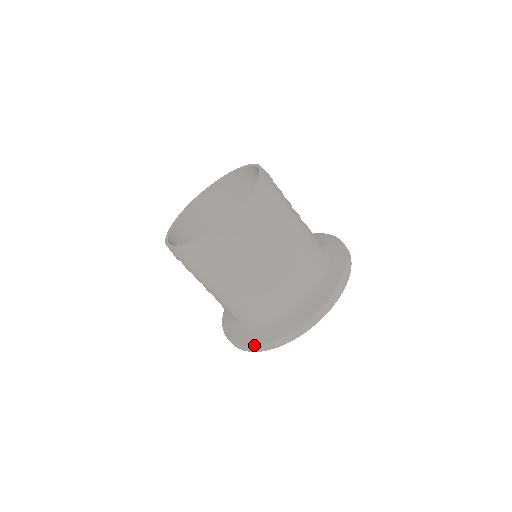
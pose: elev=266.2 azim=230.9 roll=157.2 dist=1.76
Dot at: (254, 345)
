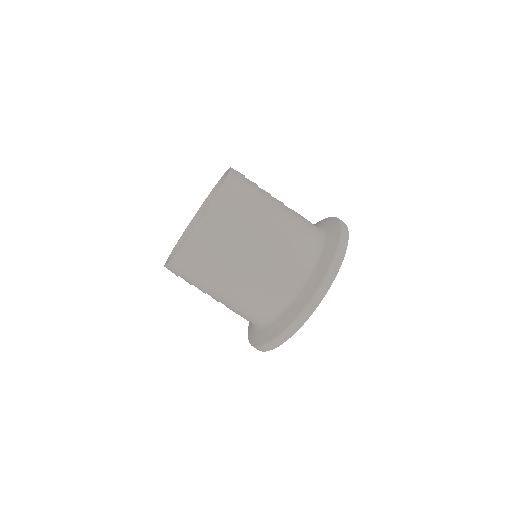
Dot at: (292, 321)
